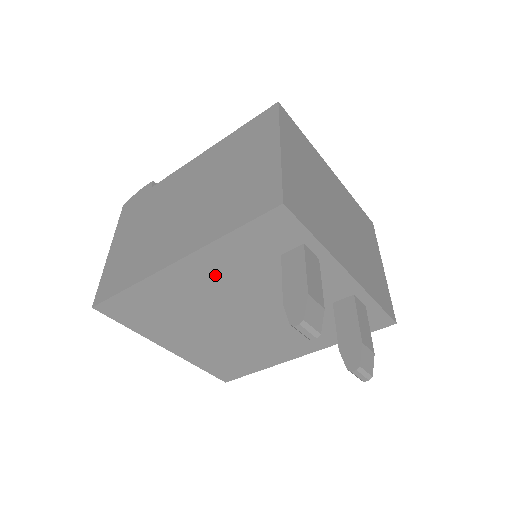
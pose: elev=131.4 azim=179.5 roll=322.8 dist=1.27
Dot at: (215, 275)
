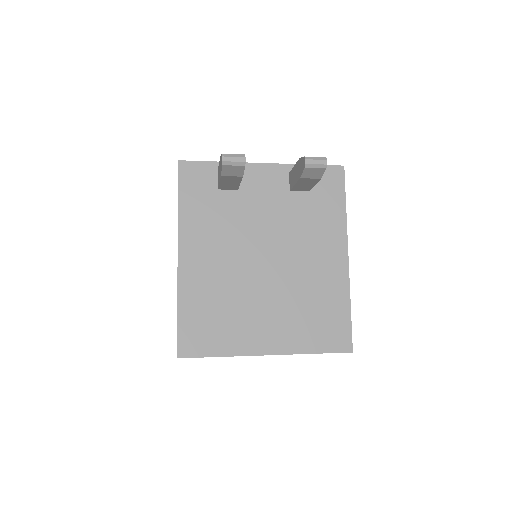
Dot at: (207, 242)
